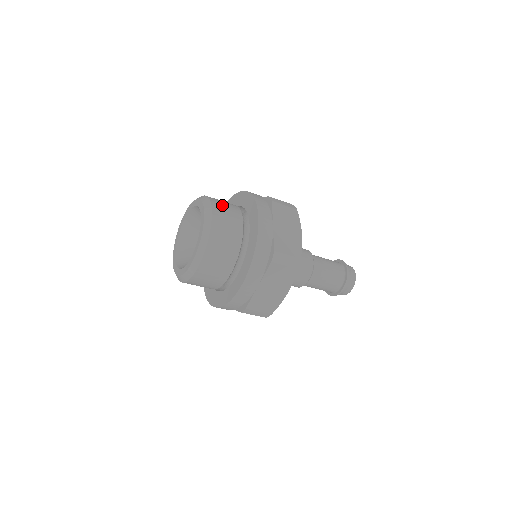
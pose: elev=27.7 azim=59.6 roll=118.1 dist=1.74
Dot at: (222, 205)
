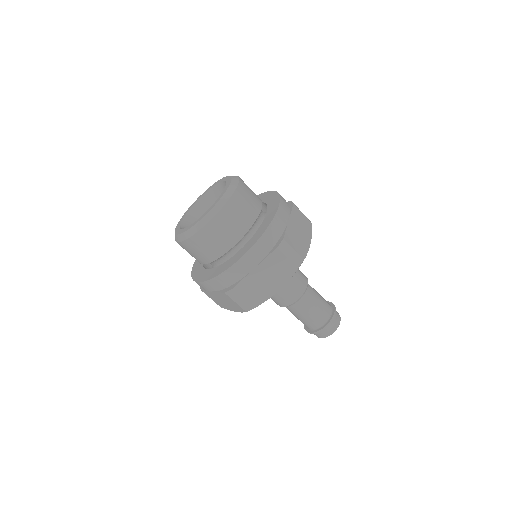
Dot at: occluded
